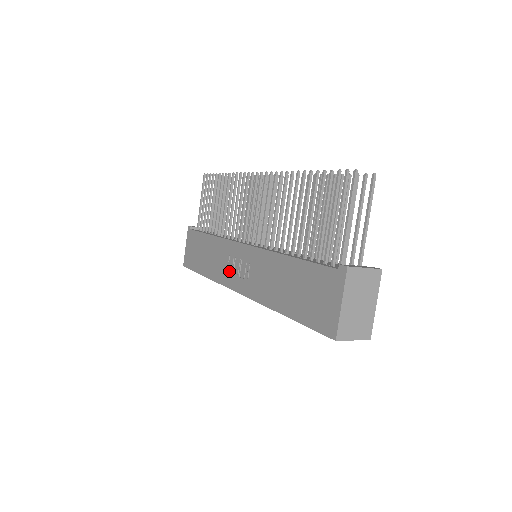
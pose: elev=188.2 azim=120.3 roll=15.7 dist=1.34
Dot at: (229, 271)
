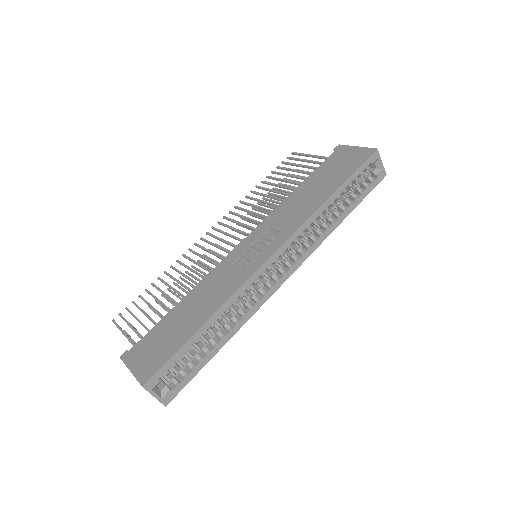
Dot at: (244, 267)
